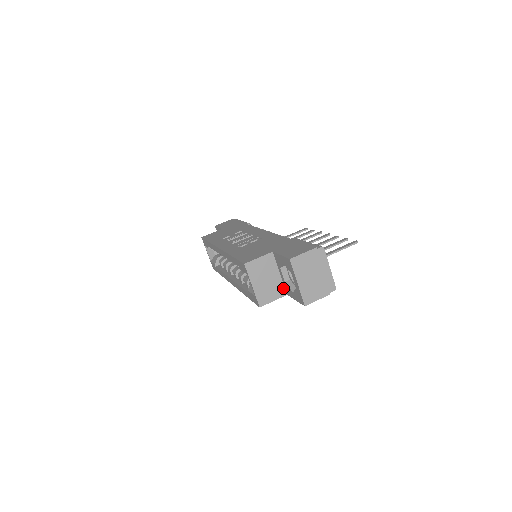
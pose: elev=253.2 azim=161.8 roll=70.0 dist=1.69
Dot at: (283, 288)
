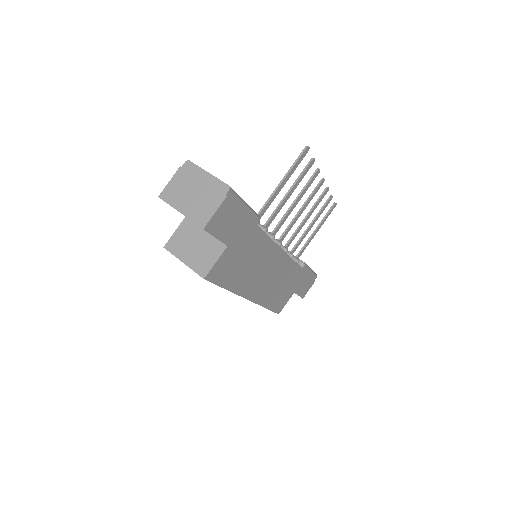
Dot at: (218, 243)
